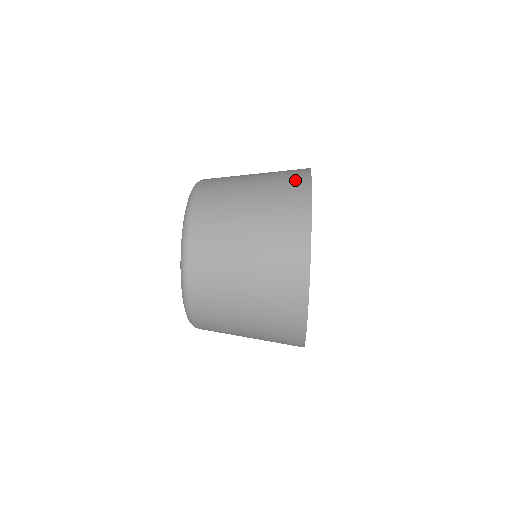
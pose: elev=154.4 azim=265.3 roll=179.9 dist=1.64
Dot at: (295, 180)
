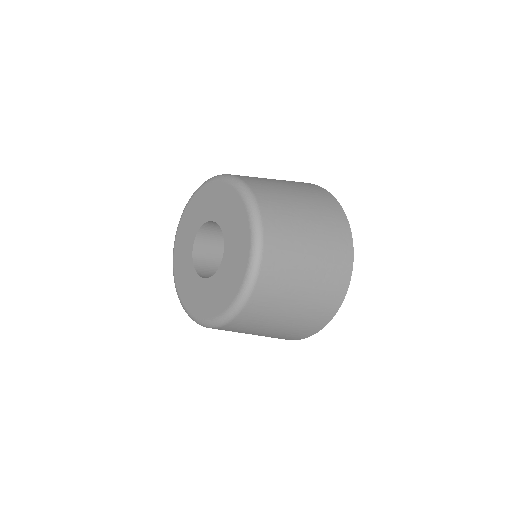
Dot at: occluded
